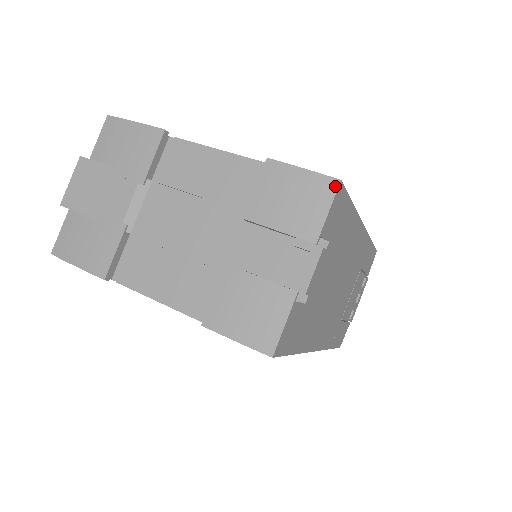
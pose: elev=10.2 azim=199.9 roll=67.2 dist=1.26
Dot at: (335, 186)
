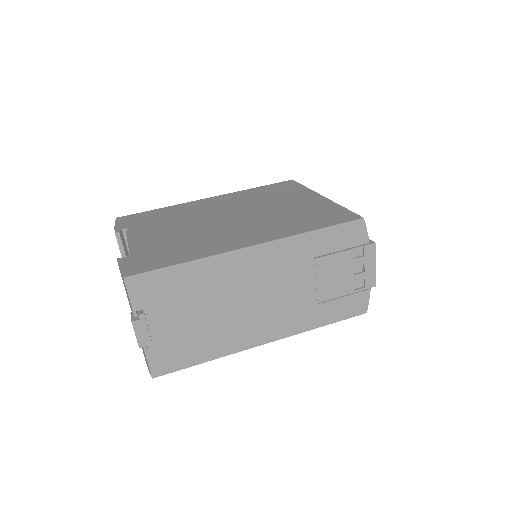
Dot at: (124, 281)
